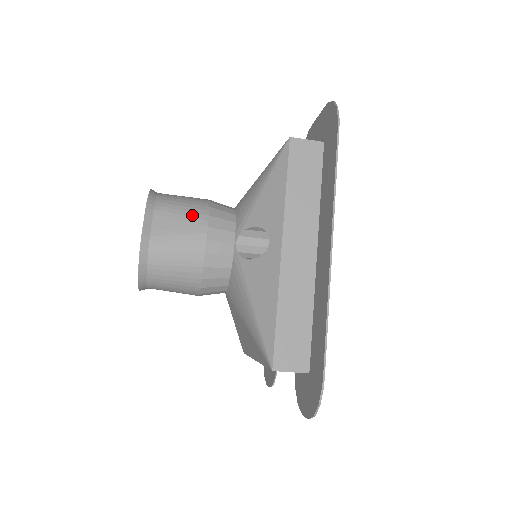
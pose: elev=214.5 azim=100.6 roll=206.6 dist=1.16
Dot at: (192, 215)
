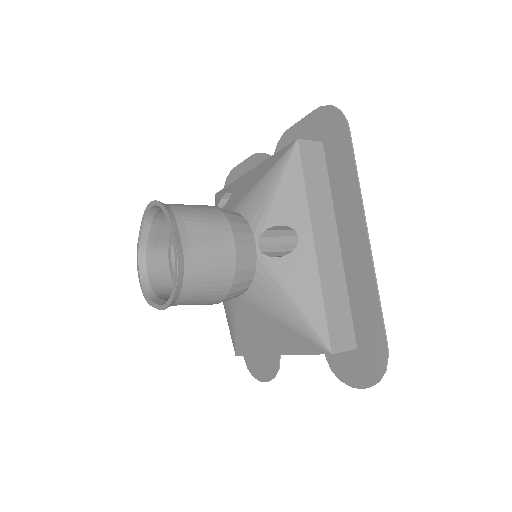
Dot at: (214, 222)
